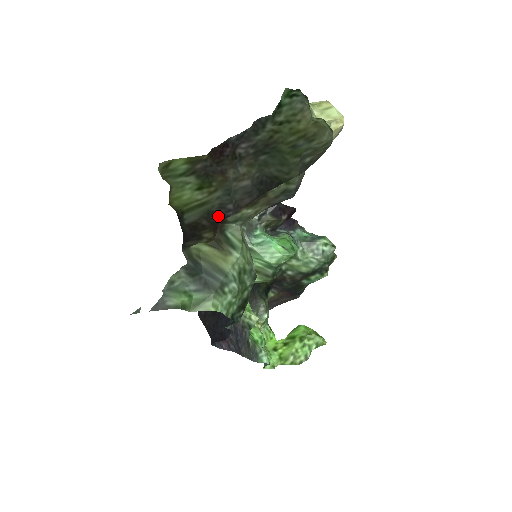
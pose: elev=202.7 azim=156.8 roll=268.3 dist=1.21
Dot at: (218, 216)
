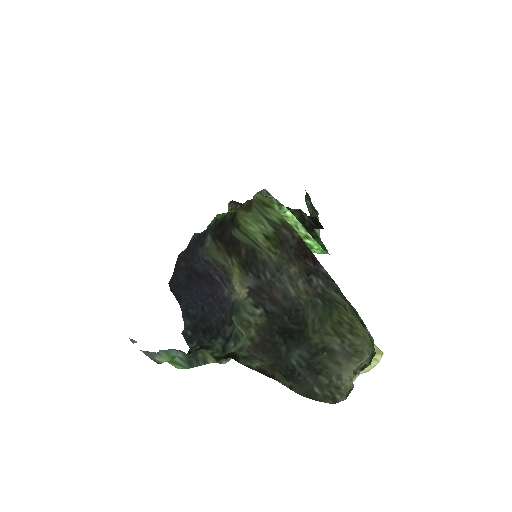
Dot at: (255, 264)
